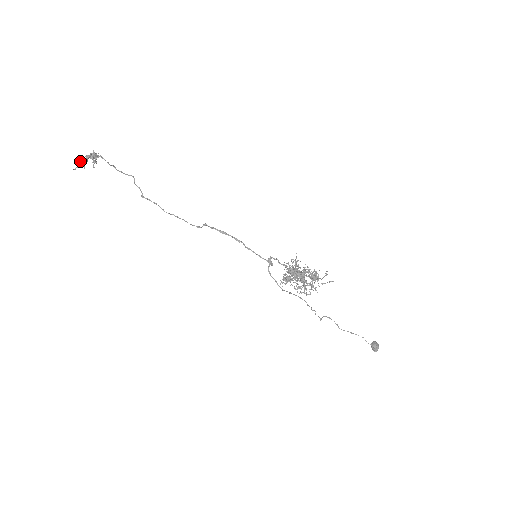
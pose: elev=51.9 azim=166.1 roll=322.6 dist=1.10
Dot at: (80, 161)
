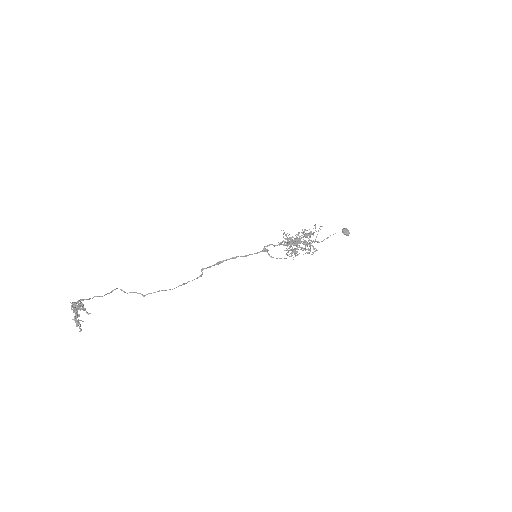
Dot at: (75, 320)
